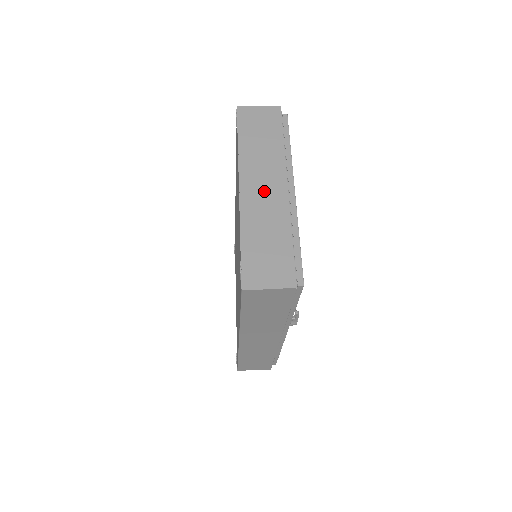
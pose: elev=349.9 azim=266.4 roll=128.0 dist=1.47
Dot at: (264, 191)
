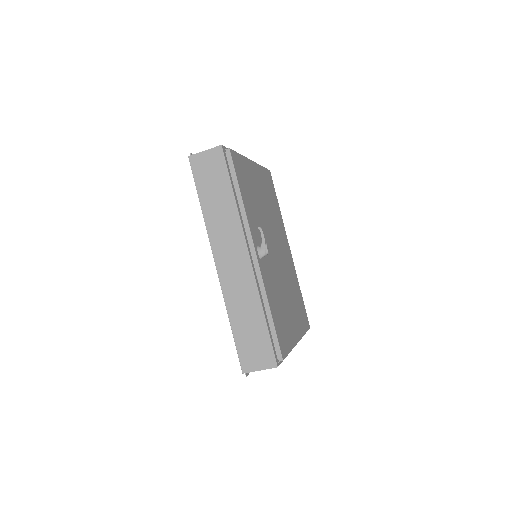
Dot at: occluded
